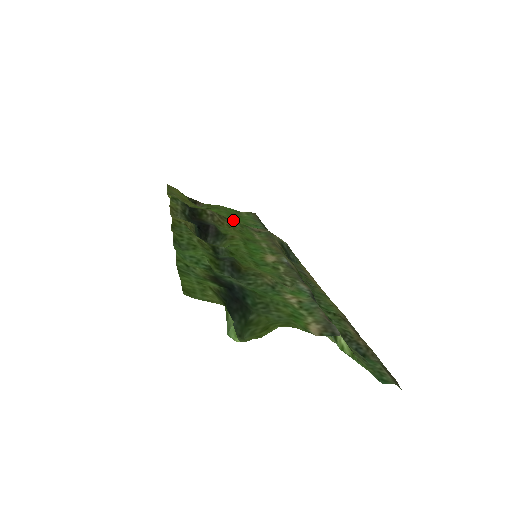
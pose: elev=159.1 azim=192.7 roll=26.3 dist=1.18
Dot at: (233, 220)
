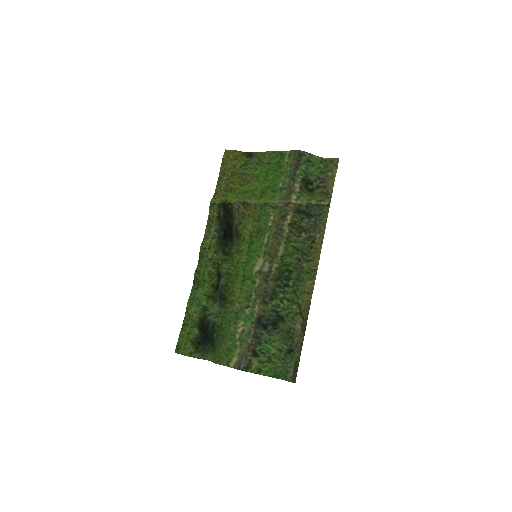
Dot at: (255, 203)
